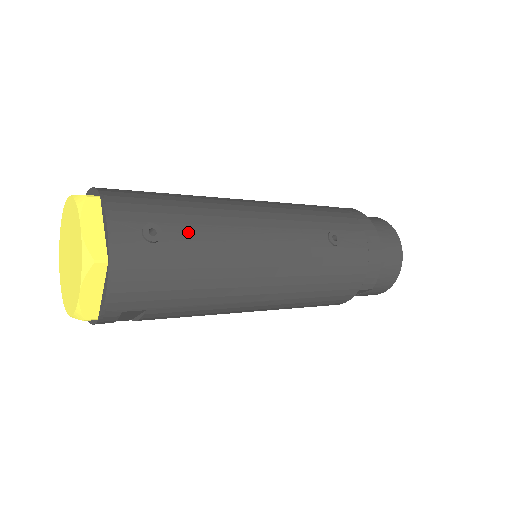
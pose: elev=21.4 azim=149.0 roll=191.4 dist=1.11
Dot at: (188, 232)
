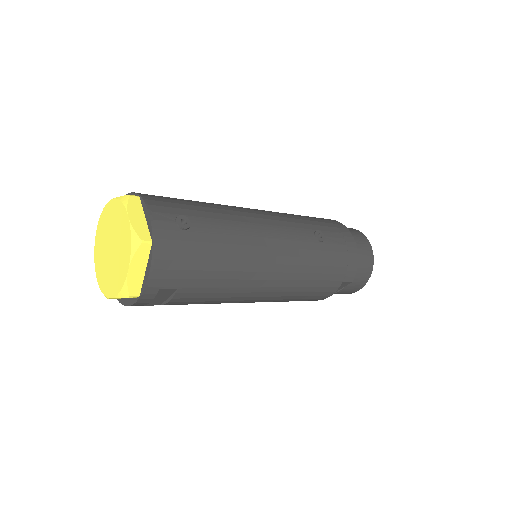
Dot at: (209, 224)
